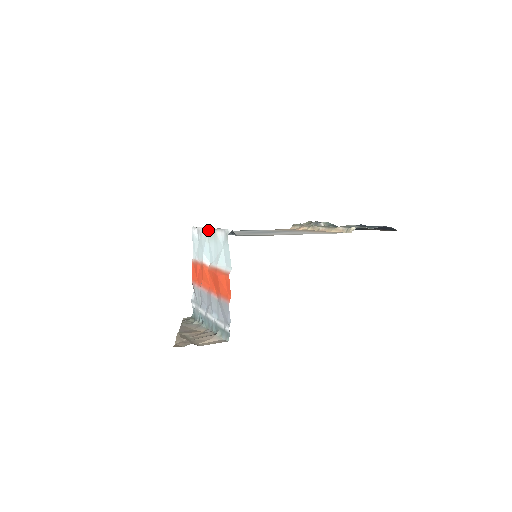
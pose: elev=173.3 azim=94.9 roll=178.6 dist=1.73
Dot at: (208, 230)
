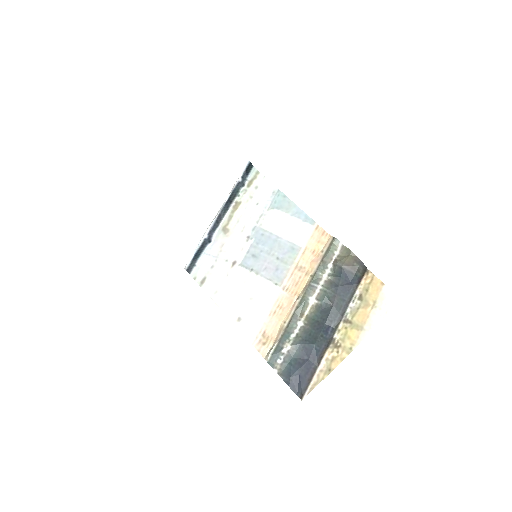
Dot at: (218, 212)
